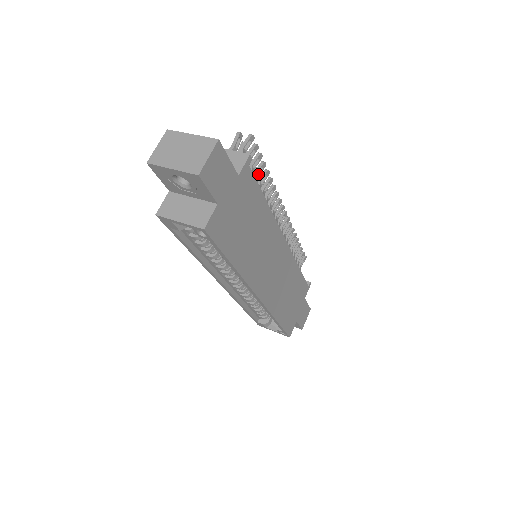
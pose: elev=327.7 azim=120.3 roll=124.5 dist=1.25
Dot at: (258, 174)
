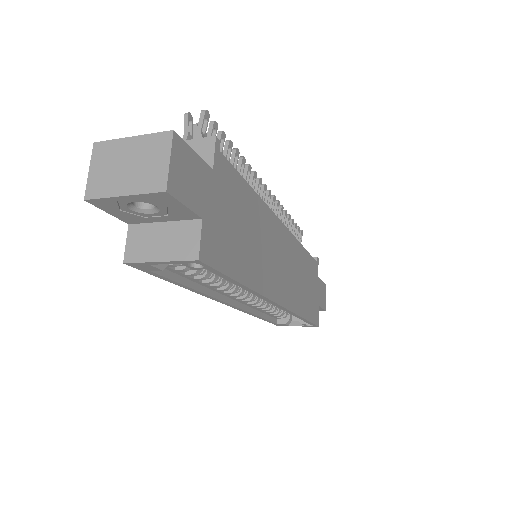
Dot at: (227, 158)
